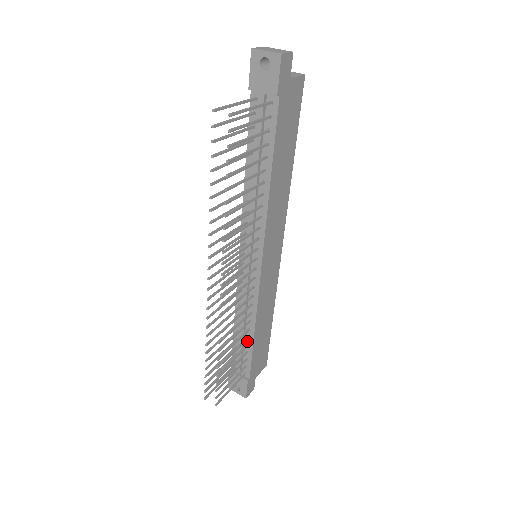
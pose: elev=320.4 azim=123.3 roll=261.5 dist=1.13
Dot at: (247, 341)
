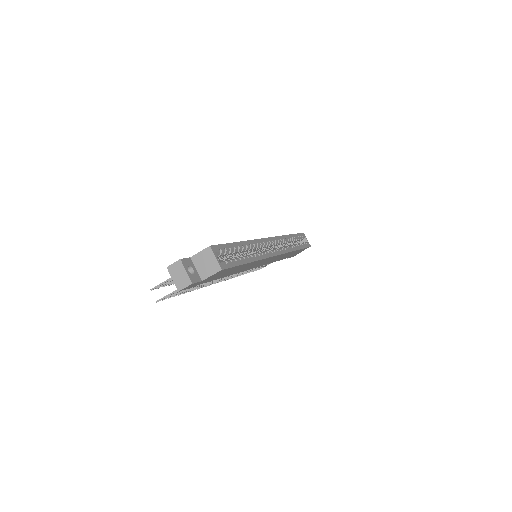
Dot at: occluded
